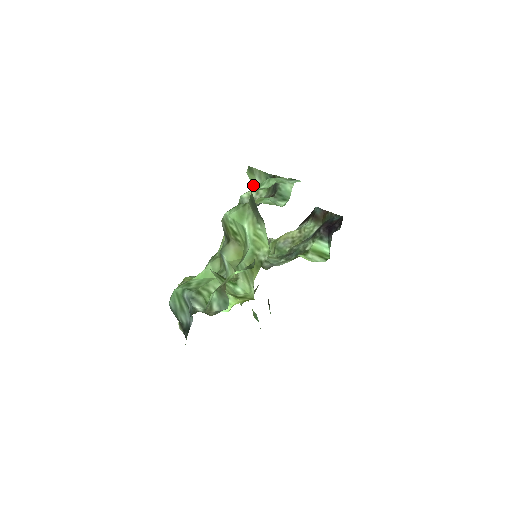
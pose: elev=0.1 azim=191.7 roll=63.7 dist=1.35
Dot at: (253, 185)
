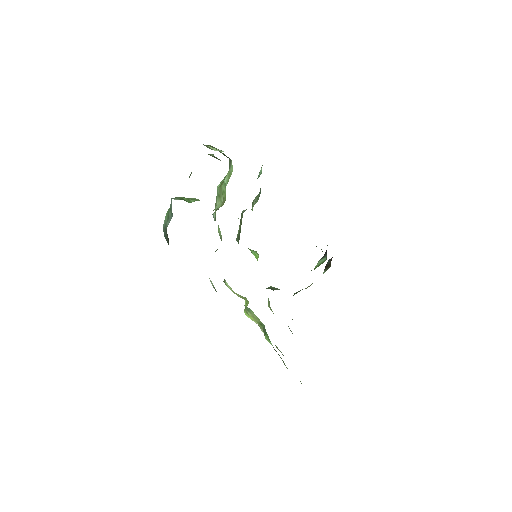
Dot at: occluded
